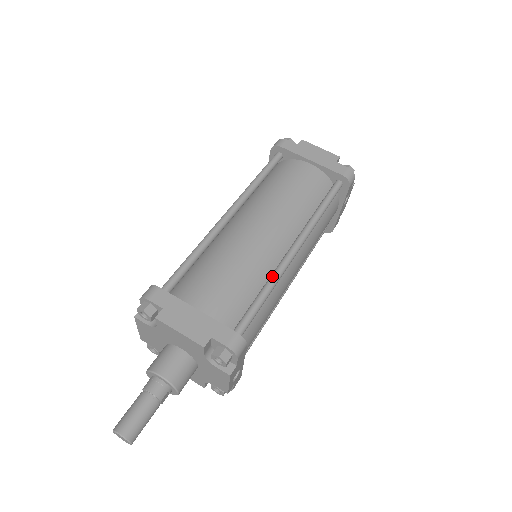
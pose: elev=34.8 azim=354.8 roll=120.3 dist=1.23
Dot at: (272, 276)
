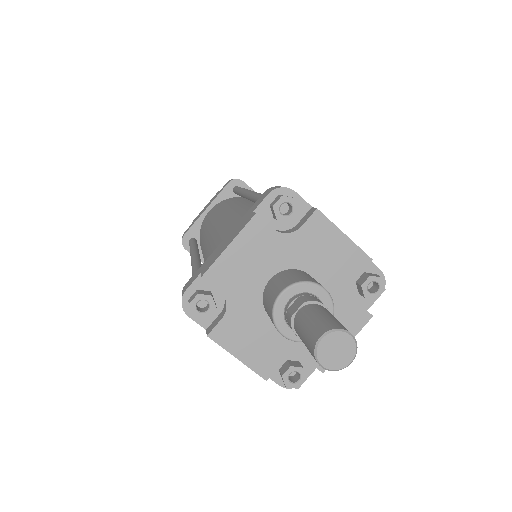
Dot at: occluded
